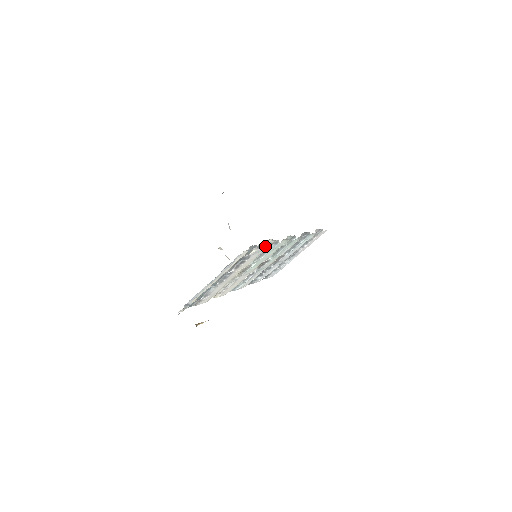
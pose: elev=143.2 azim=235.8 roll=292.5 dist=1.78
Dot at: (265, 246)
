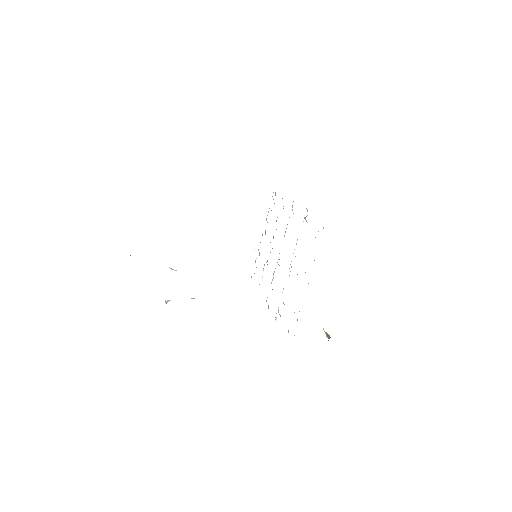
Dot at: occluded
